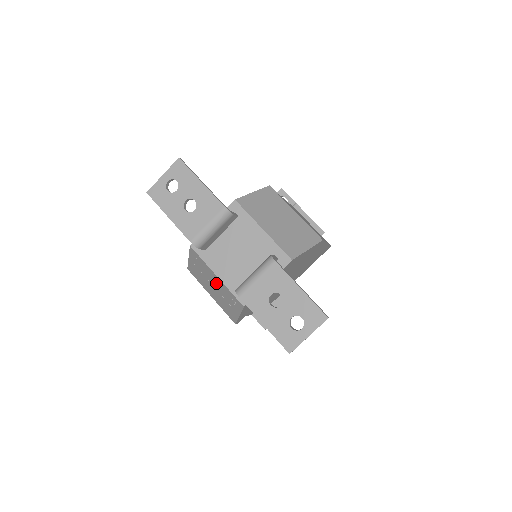
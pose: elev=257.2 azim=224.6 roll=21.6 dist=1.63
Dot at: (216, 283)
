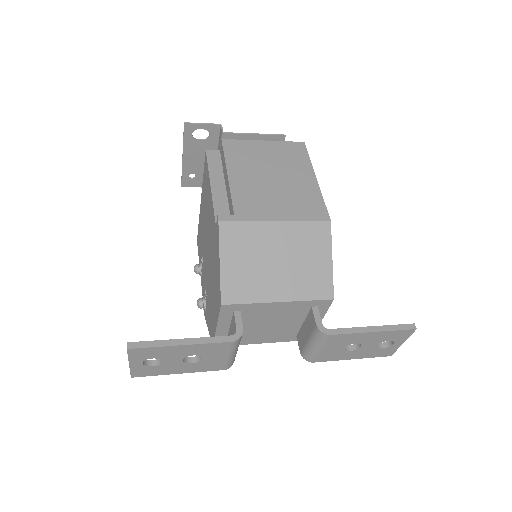
Dot at: occluded
